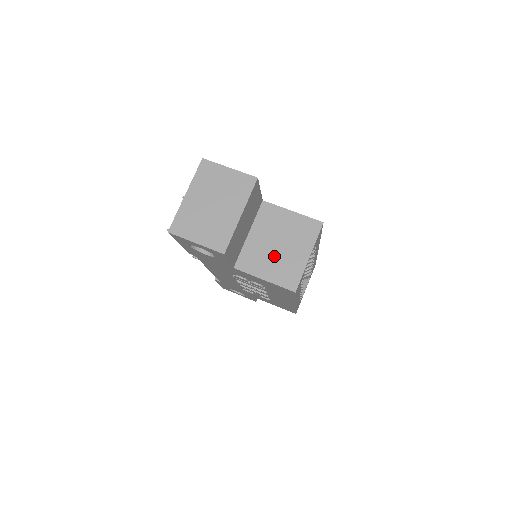
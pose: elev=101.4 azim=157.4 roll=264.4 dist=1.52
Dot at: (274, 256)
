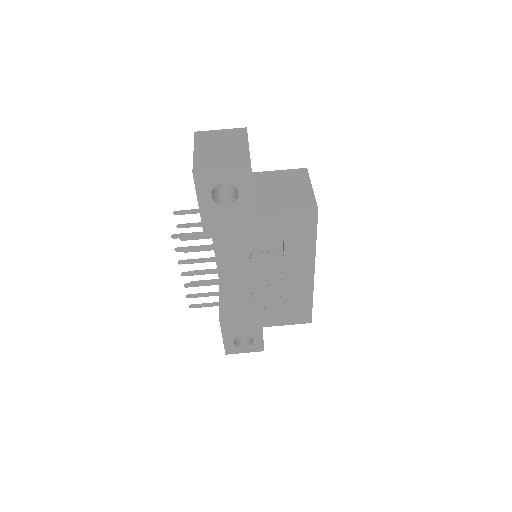
Dot at: (284, 196)
